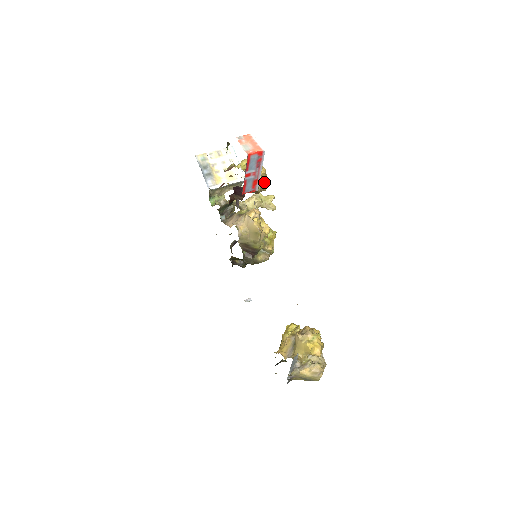
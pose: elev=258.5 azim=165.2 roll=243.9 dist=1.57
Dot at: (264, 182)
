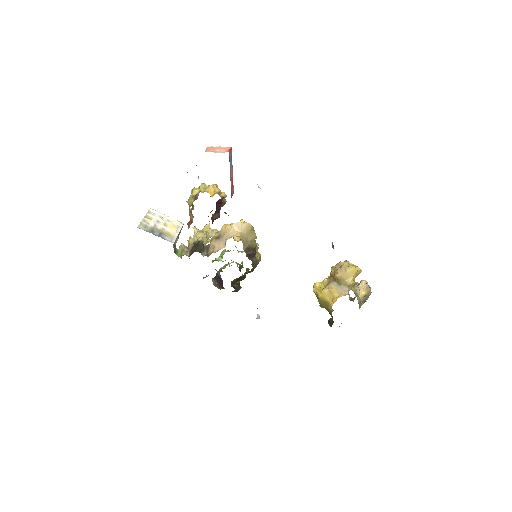
Dot at: occluded
